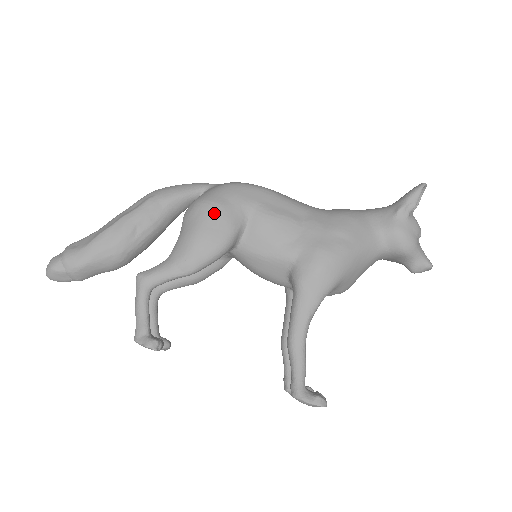
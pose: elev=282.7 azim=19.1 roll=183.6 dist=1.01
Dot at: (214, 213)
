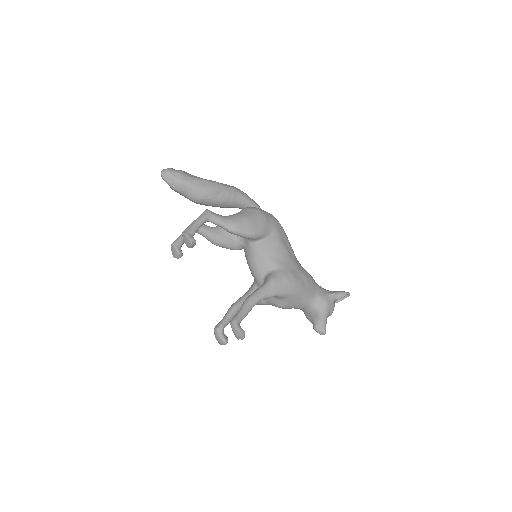
Dot at: (261, 218)
